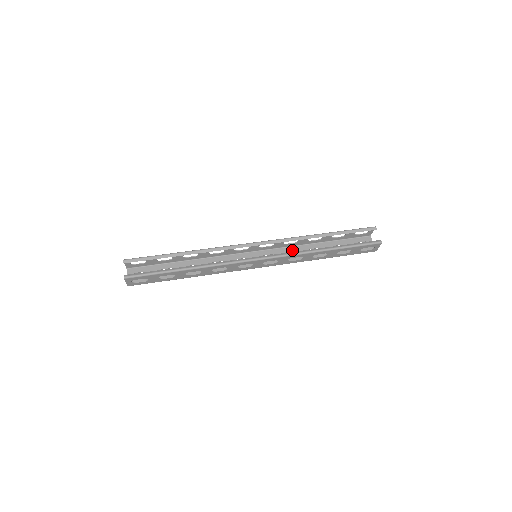
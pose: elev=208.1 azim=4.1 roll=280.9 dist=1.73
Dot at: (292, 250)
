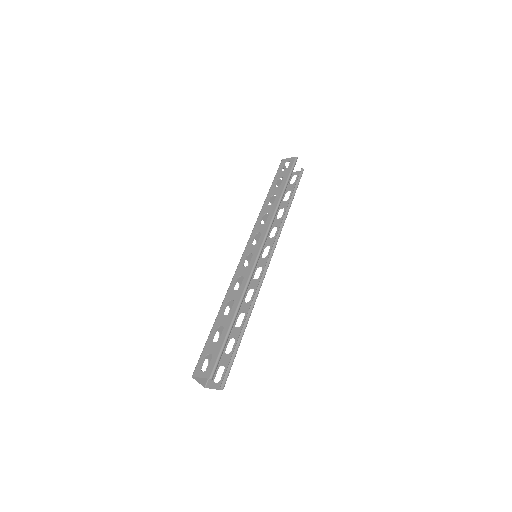
Dot at: occluded
